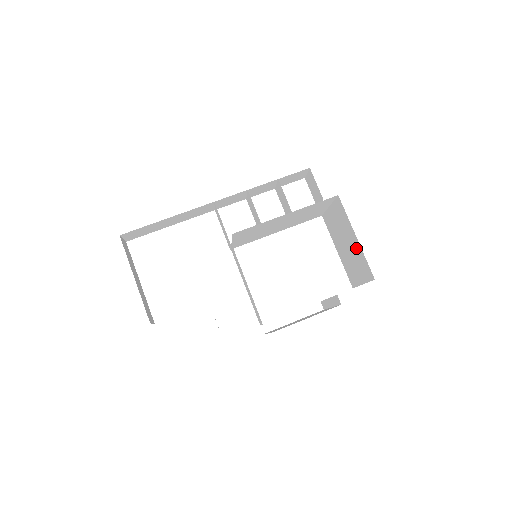
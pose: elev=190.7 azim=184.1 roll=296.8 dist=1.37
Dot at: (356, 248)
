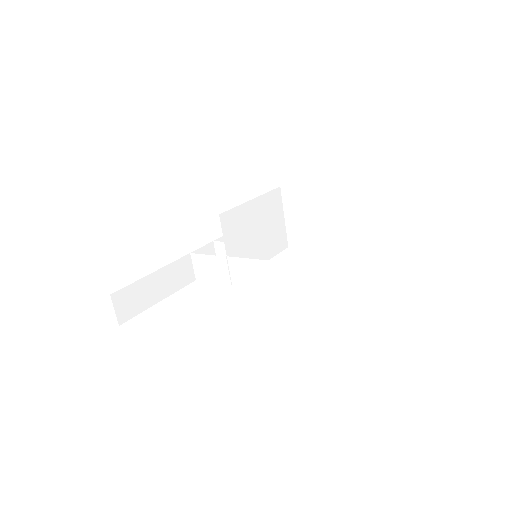
Dot at: (324, 197)
